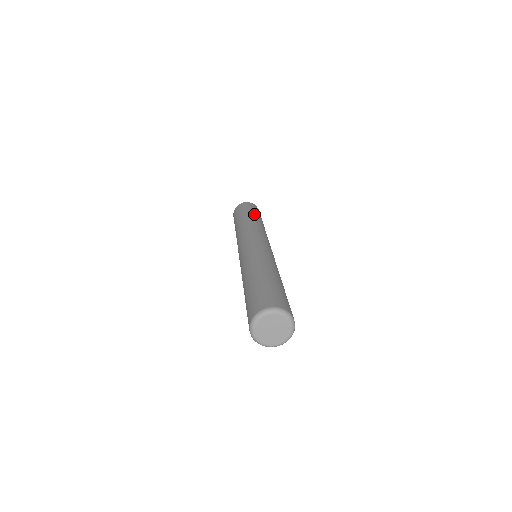
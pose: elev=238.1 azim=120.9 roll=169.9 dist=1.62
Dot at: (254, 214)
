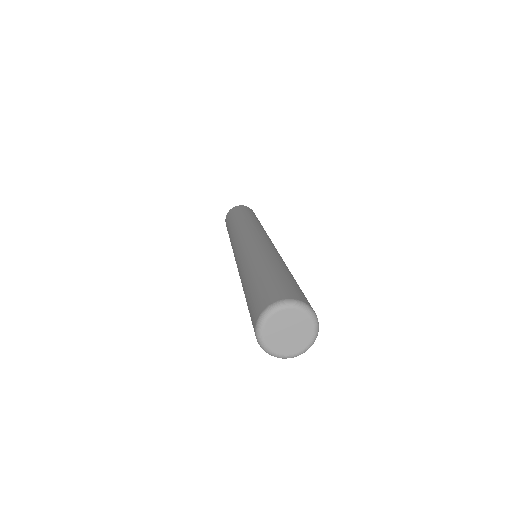
Dot at: (246, 214)
